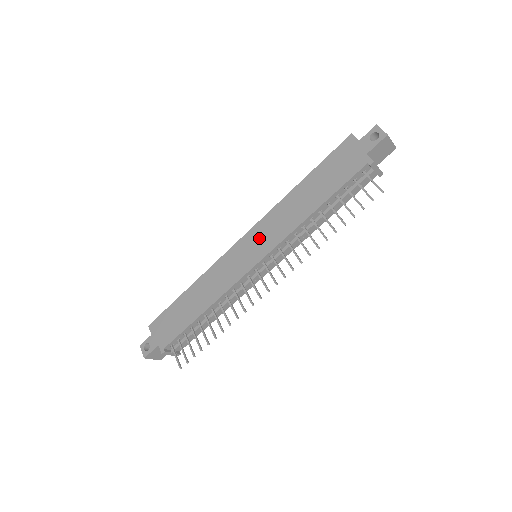
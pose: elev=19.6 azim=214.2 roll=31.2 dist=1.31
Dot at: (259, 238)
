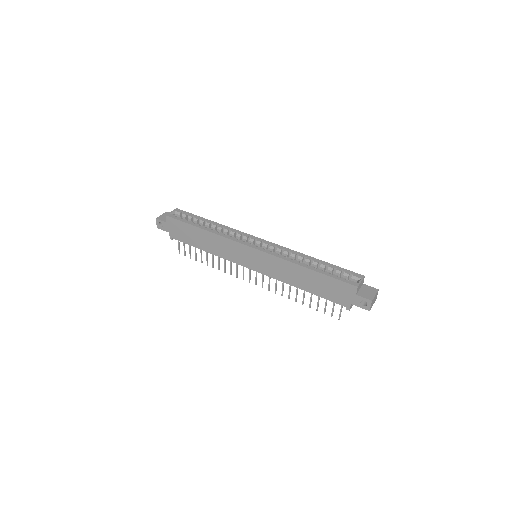
Dot at: (262, 262)
